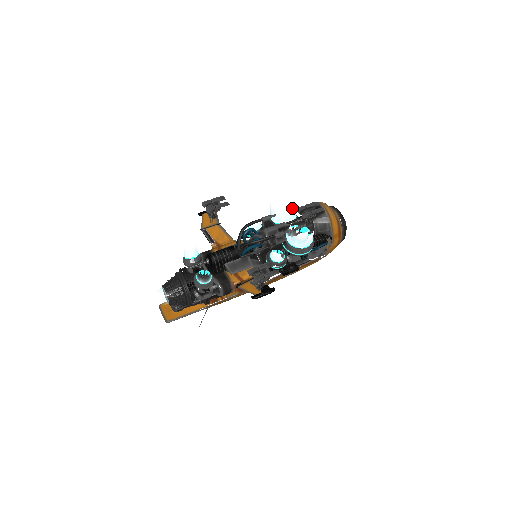
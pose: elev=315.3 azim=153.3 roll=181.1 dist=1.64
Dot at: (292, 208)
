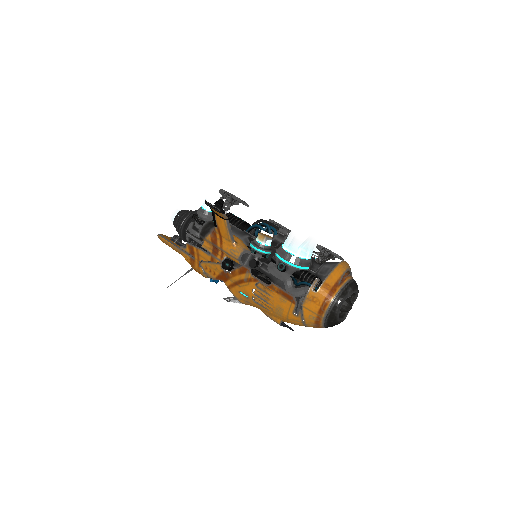
Dot at: occluded
